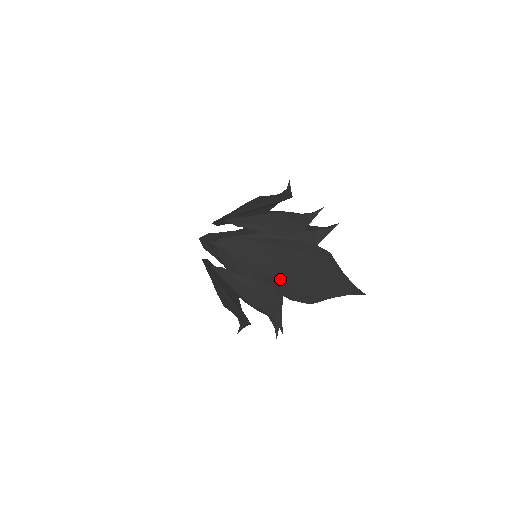
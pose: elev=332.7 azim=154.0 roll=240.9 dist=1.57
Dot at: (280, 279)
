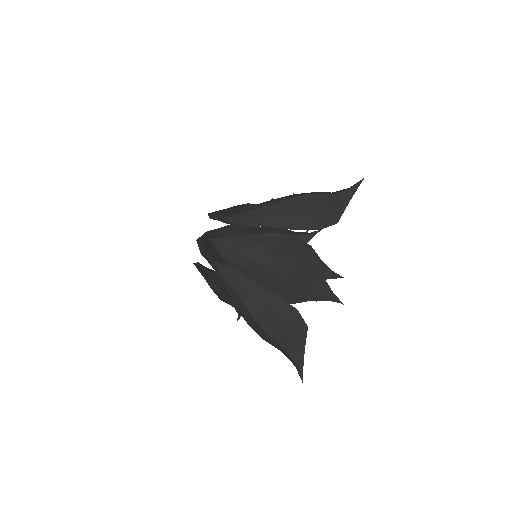
Dot at: (247, 317)
